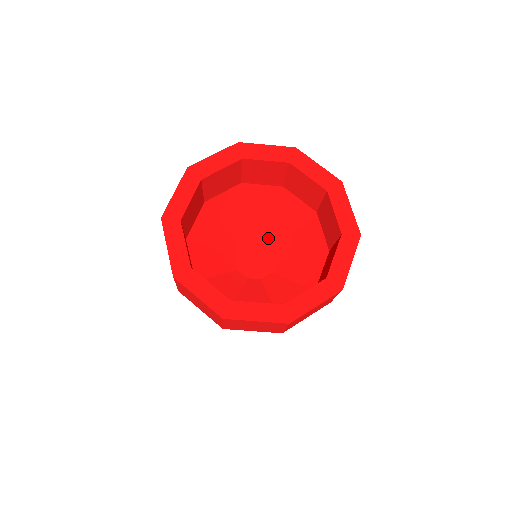
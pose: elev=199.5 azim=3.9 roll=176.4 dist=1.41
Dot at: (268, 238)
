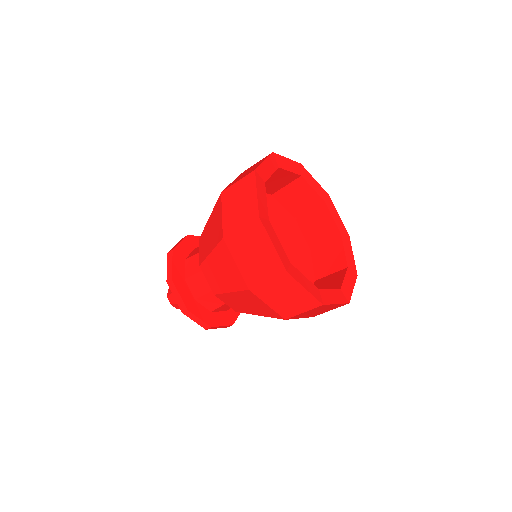
Dot at: occluded
